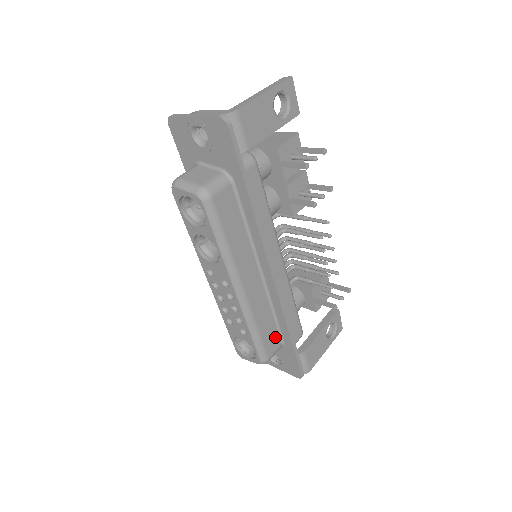
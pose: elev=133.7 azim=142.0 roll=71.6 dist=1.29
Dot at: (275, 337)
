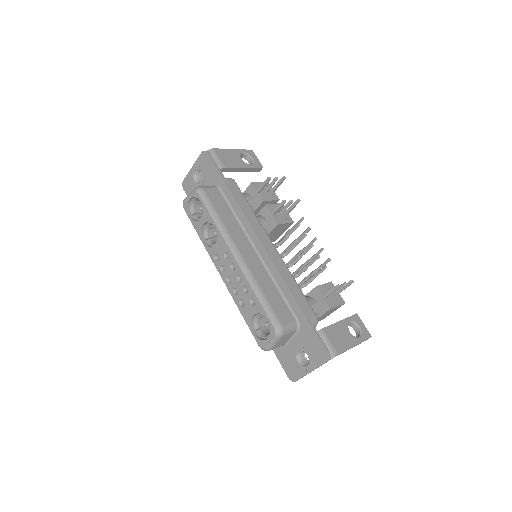
Dot at: (285, 310)
